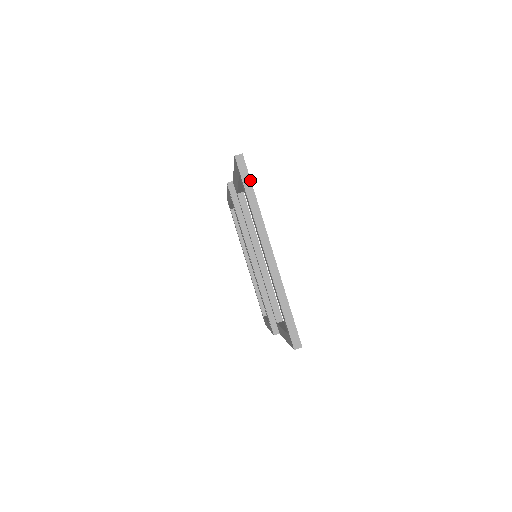
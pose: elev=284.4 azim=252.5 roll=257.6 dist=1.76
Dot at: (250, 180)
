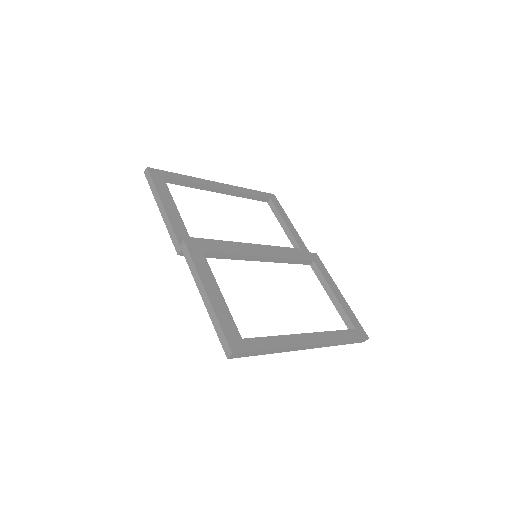
Dot at: (256, 352)
